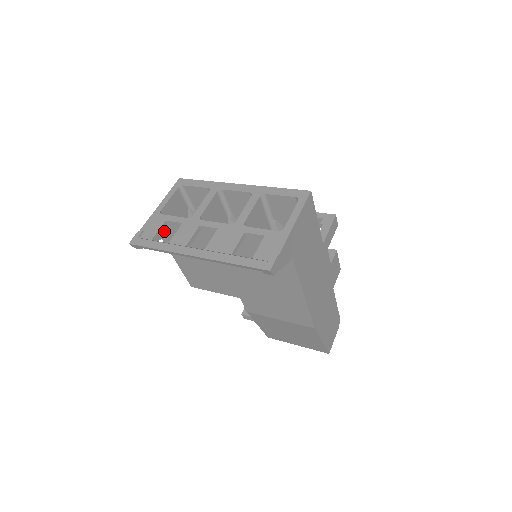
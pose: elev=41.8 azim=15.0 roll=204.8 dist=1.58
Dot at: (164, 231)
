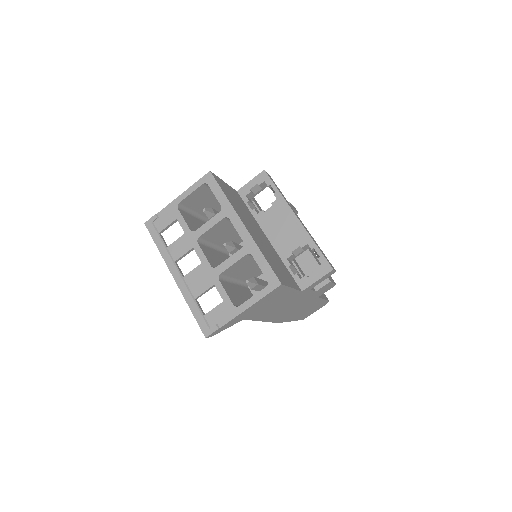
Dot at: occluded
